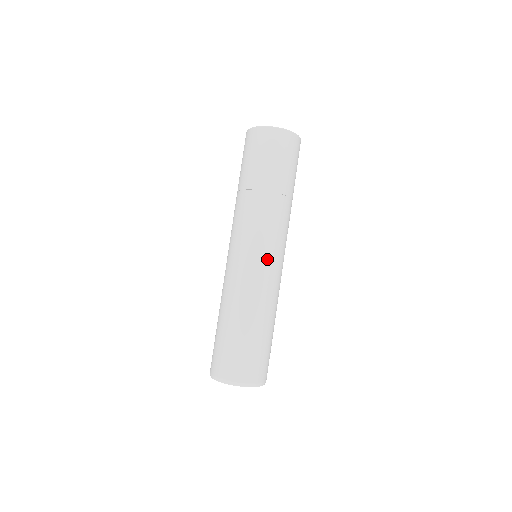
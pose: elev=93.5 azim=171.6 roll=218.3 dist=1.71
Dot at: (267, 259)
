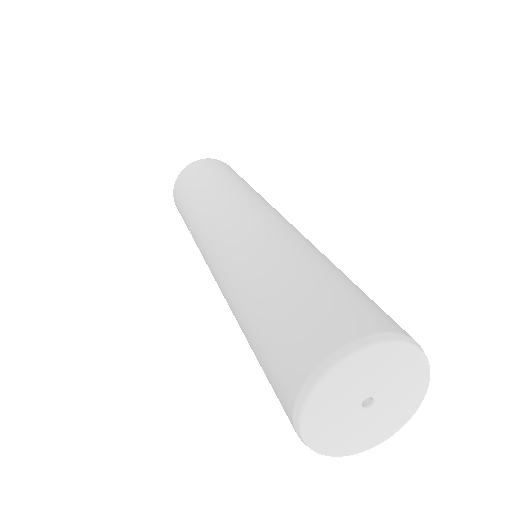
Dot at: (264, 214)
